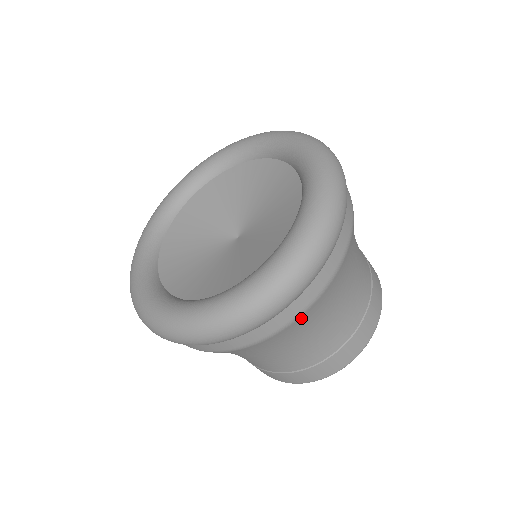
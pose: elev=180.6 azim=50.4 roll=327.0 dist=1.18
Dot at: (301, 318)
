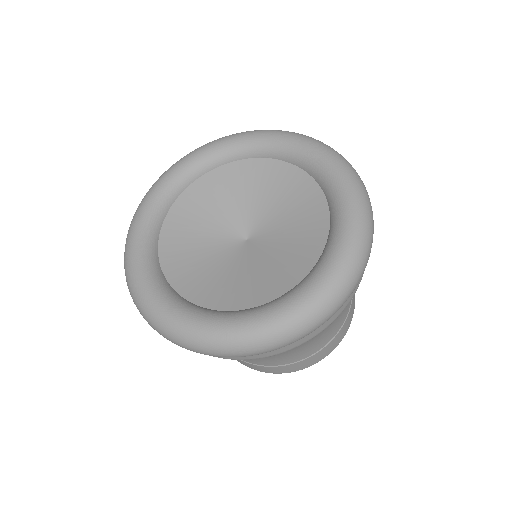
Dot at: (270, 356)
